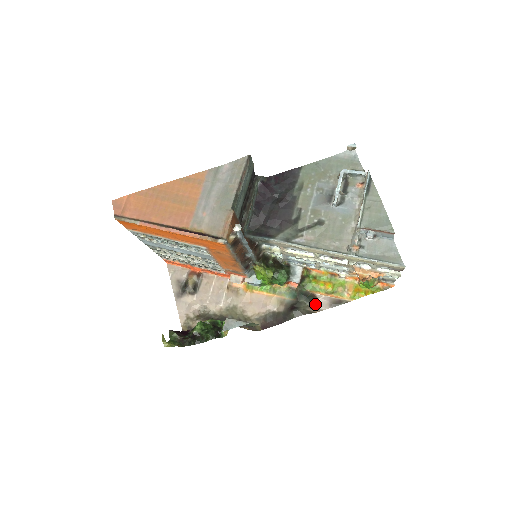
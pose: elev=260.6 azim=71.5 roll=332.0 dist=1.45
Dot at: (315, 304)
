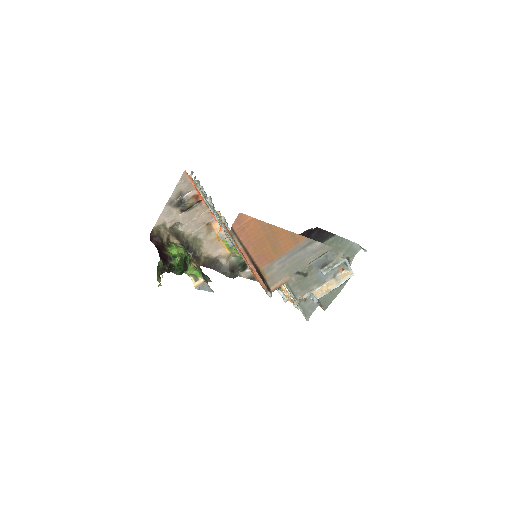
Dot at: (243, 272)
